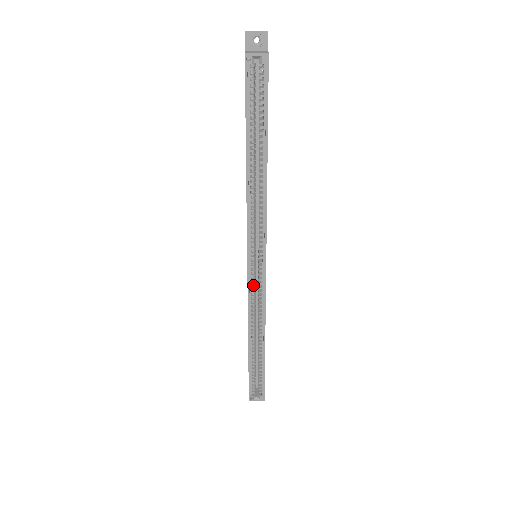
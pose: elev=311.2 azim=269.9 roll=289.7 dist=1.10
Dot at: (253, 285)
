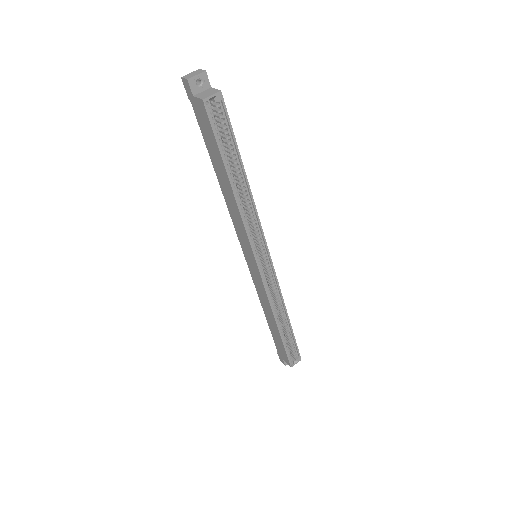
Dot at: (265, 280)
